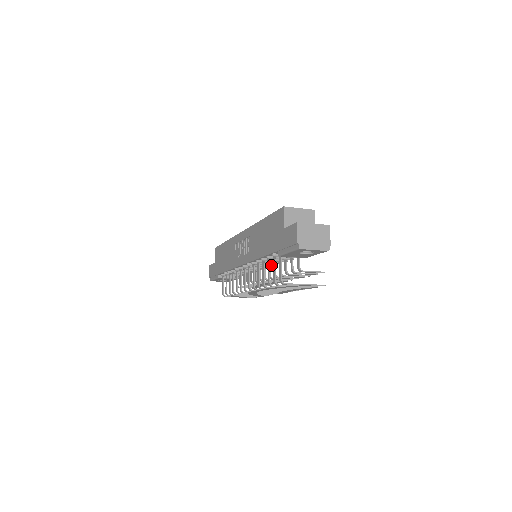
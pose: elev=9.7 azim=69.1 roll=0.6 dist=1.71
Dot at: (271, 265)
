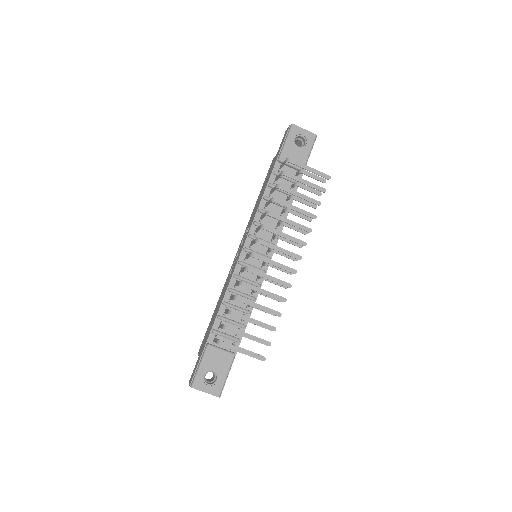
Dot at: occluded
